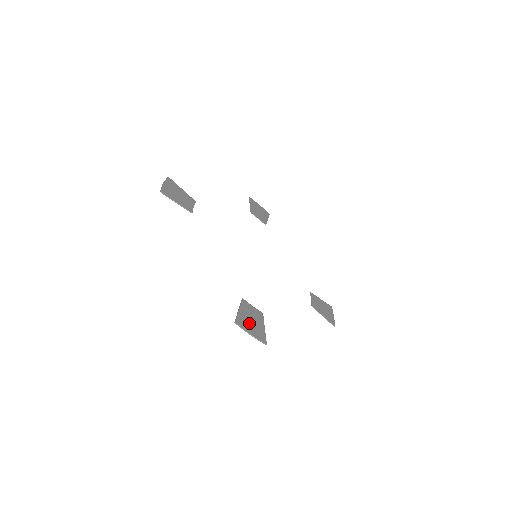
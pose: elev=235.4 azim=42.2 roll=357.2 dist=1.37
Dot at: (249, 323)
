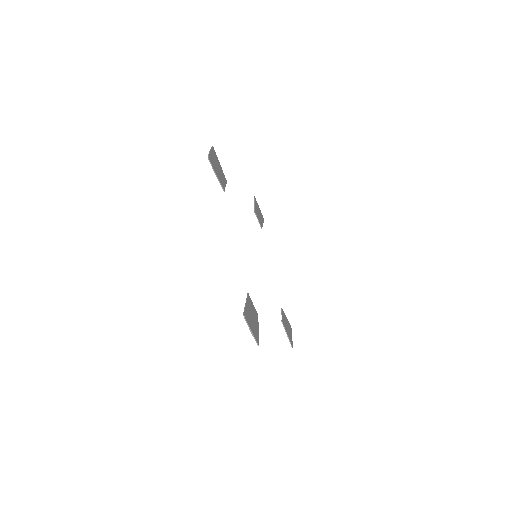
Dot at: (251, 320)
